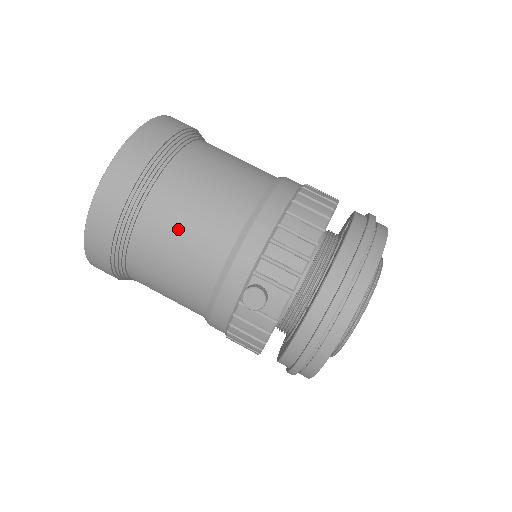
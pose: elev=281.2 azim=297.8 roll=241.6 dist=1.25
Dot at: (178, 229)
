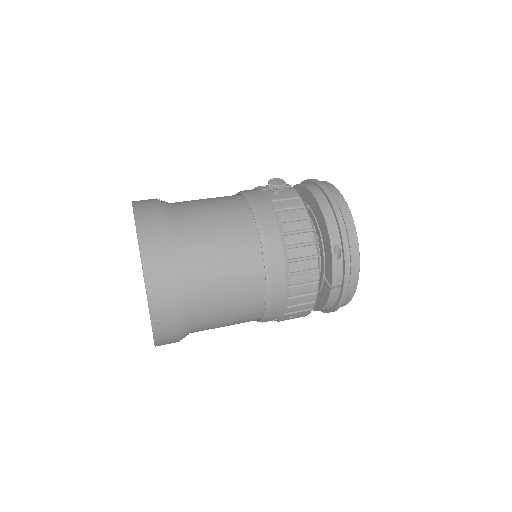
Dot at: (202, 203)
